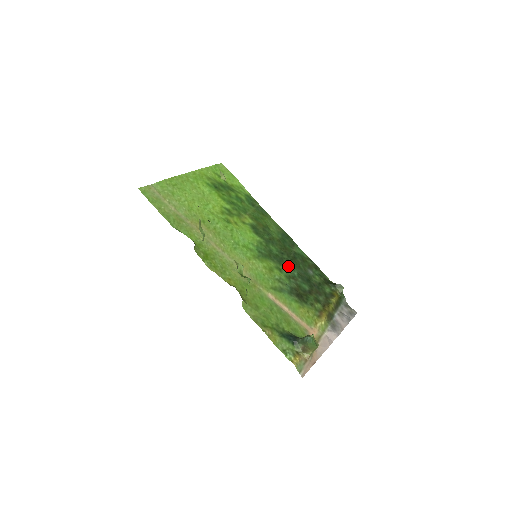
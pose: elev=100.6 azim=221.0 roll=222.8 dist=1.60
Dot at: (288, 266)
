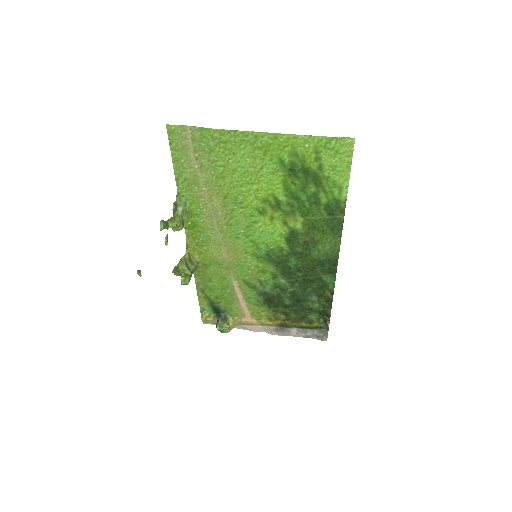
Dot at: (290, 281)
